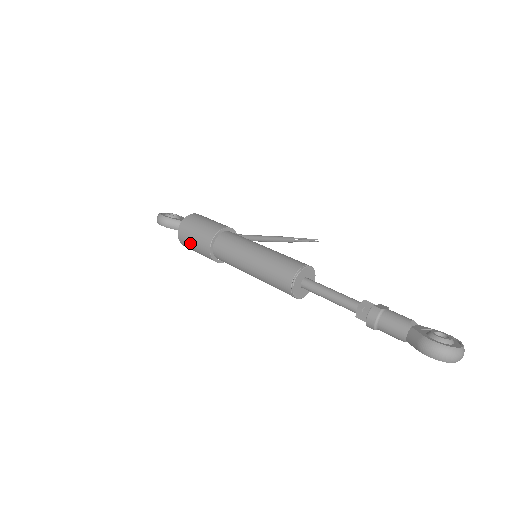
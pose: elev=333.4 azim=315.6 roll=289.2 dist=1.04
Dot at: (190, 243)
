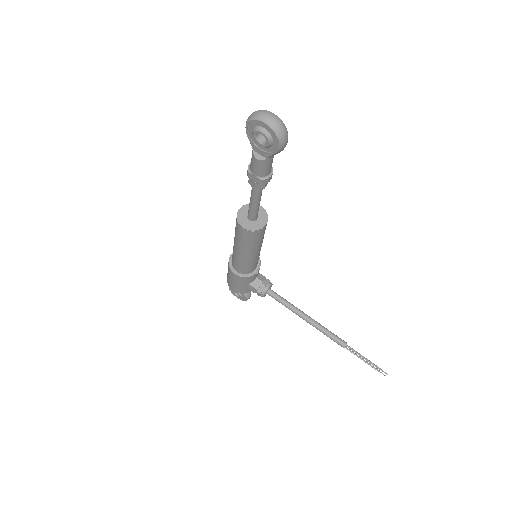
Dot at: occluded
